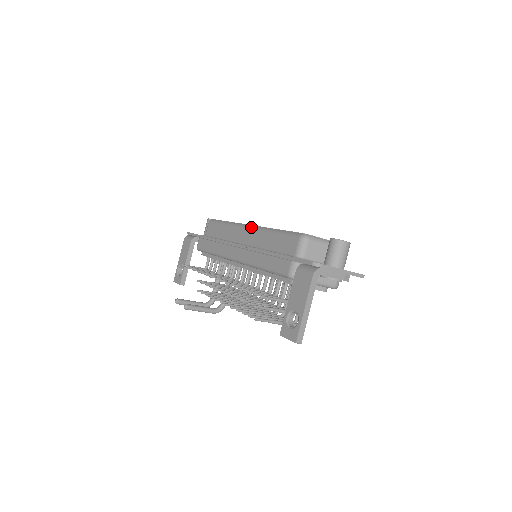
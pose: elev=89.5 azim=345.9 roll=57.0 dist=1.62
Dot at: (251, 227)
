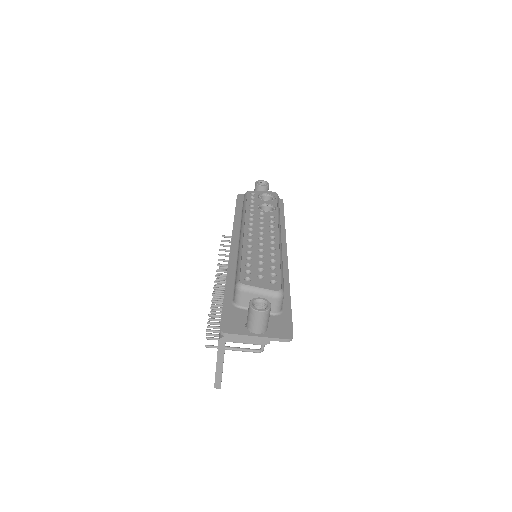
Dot at: (241, 234)
